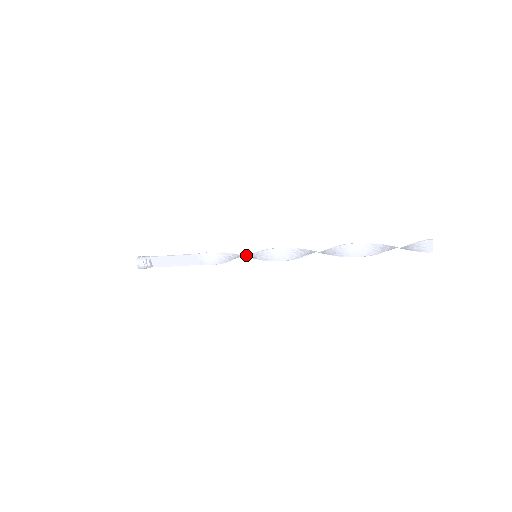
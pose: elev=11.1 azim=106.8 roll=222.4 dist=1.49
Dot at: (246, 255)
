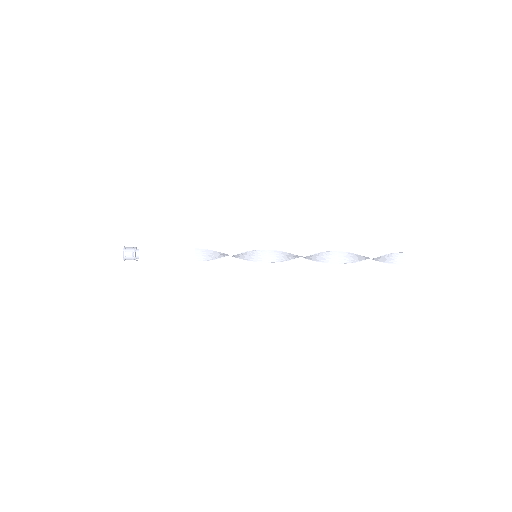
Dot at: (249, 251)
